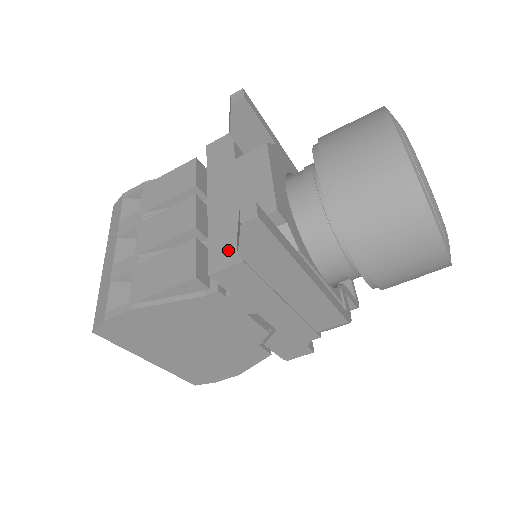
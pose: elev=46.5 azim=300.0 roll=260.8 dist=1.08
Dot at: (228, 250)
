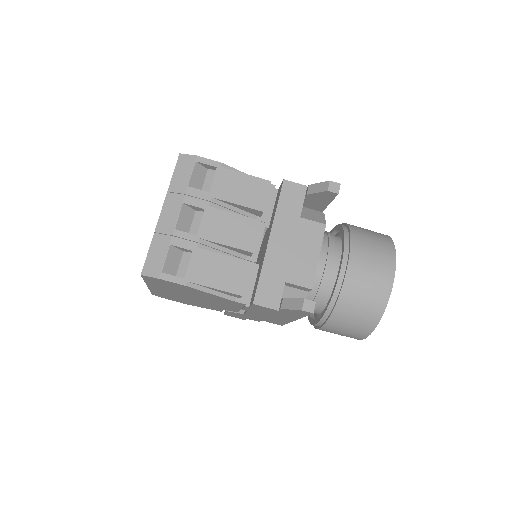
Dot at: (272, 294)
